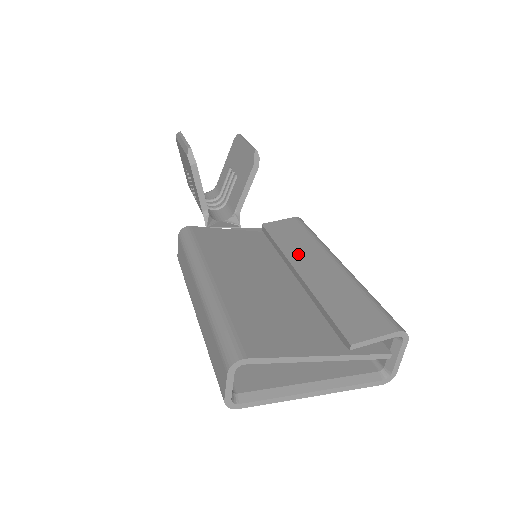
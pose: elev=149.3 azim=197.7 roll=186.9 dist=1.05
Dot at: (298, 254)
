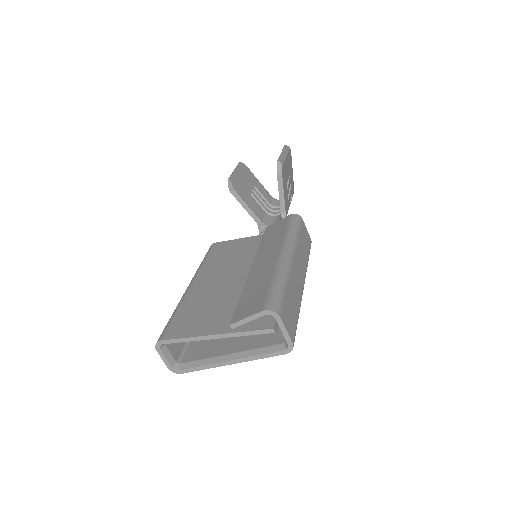
Dot at: (264, 251)
